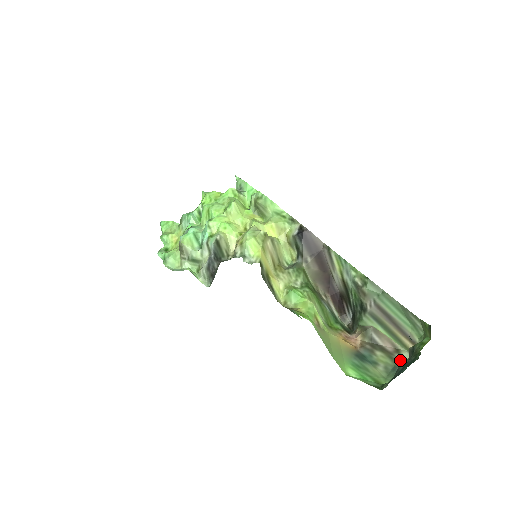
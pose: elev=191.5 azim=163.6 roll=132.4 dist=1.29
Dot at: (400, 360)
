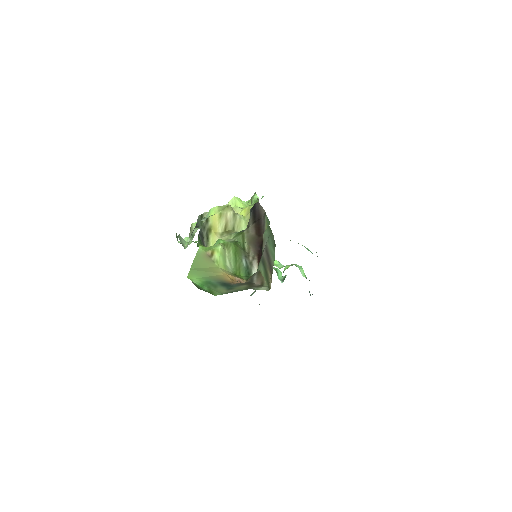
Dot at: occluded
